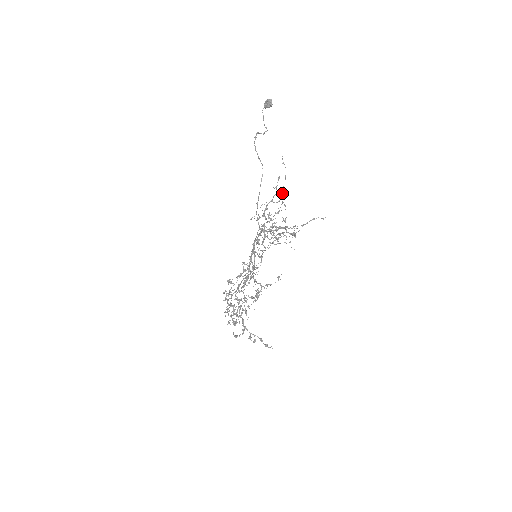
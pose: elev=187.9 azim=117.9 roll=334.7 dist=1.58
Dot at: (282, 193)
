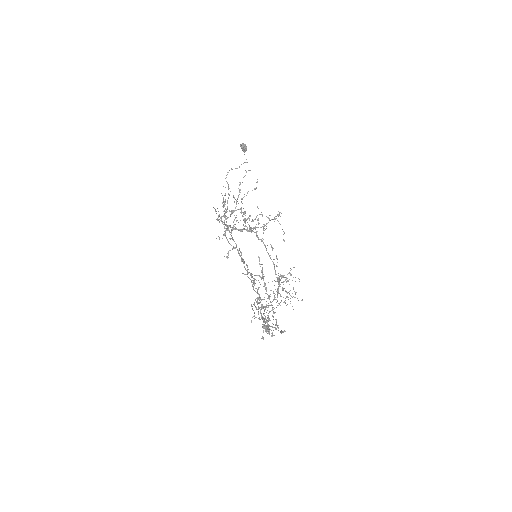
Dot at: (228, 189)
